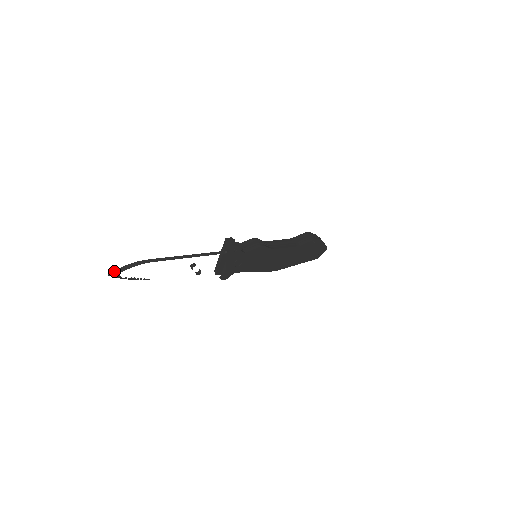
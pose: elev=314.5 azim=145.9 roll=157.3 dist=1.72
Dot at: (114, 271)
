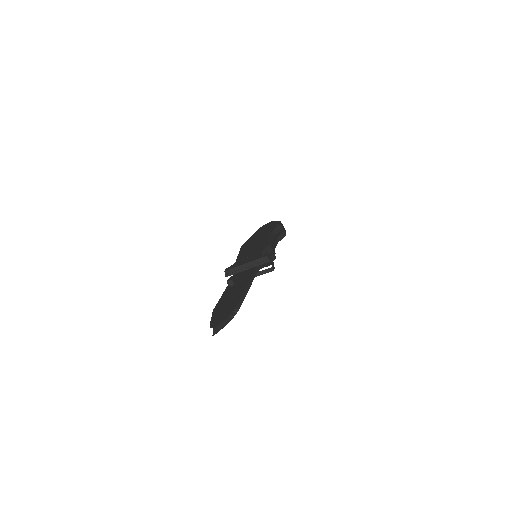
Dot at: occluded
